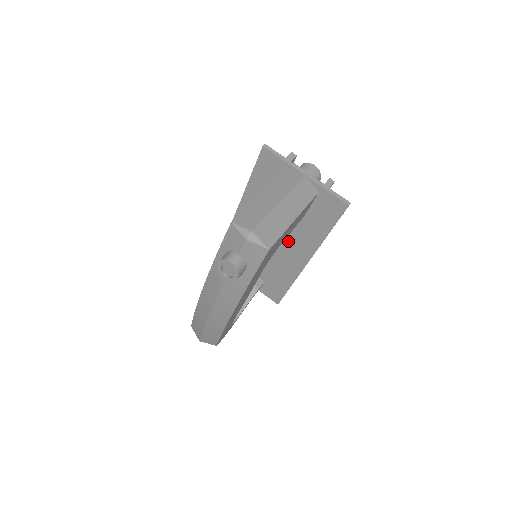
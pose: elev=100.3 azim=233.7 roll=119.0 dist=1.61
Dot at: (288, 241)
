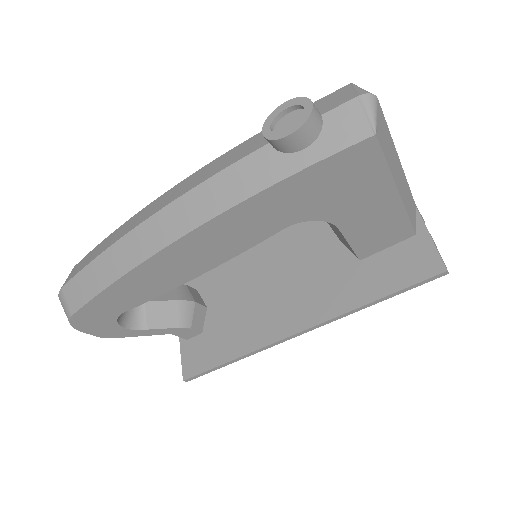
Dot at: (302, 286)
